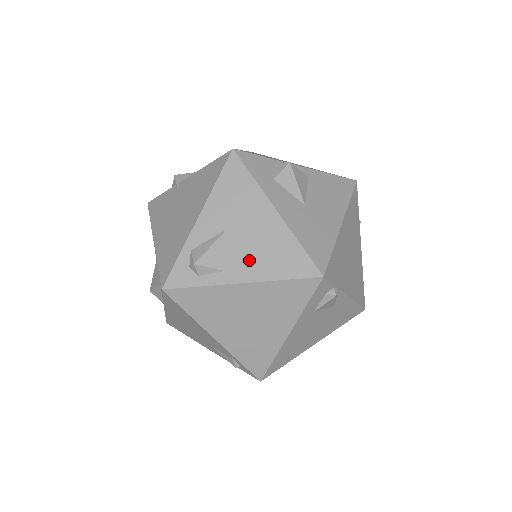
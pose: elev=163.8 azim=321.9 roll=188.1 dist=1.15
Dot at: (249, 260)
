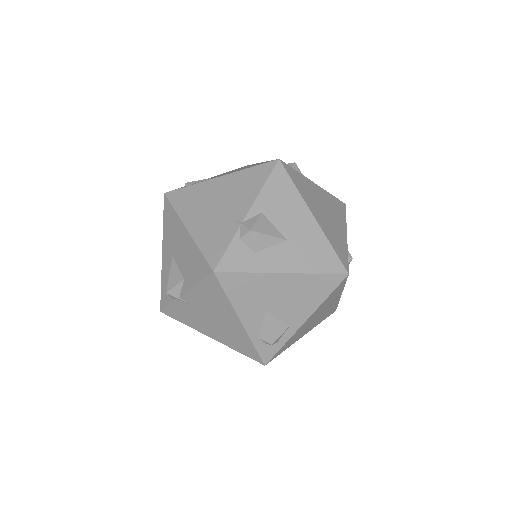
Dot at: (297, 309)
